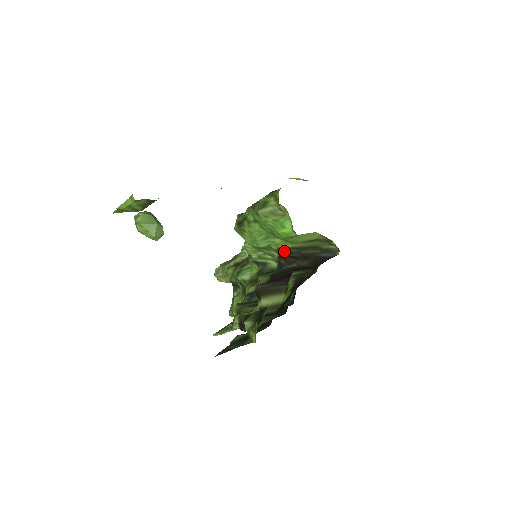
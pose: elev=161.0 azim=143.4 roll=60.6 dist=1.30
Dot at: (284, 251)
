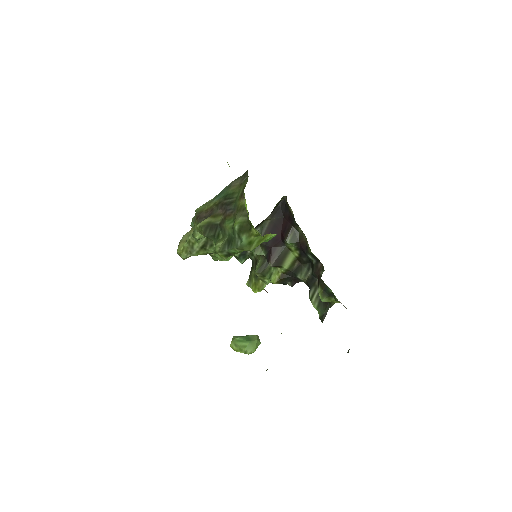
Dot at: occluded
